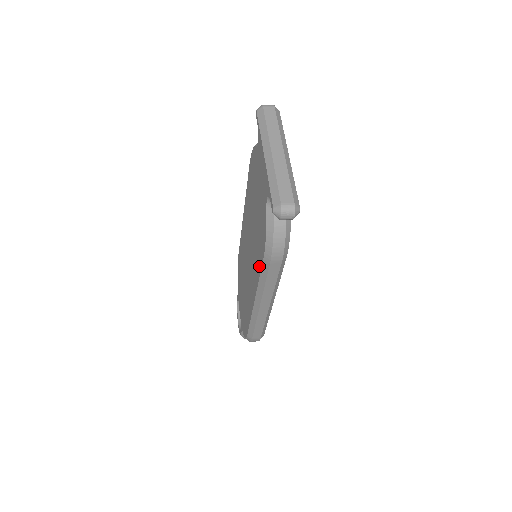
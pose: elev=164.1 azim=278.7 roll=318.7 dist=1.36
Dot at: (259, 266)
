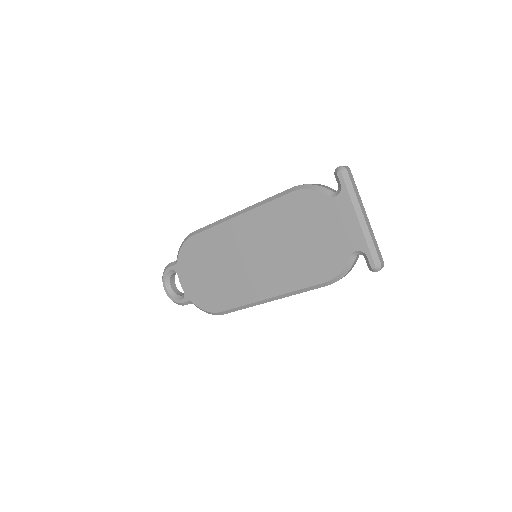
Dot at: (304, 282)
